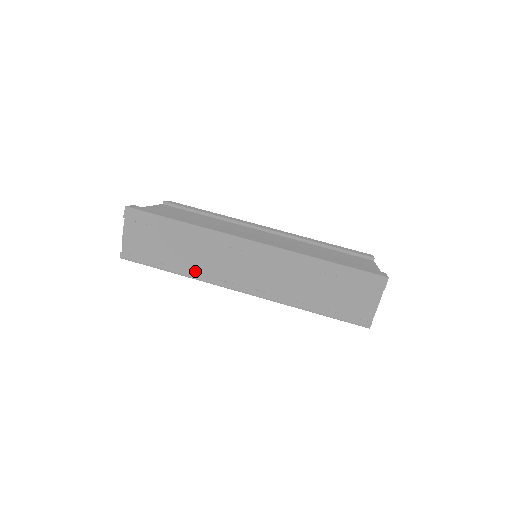
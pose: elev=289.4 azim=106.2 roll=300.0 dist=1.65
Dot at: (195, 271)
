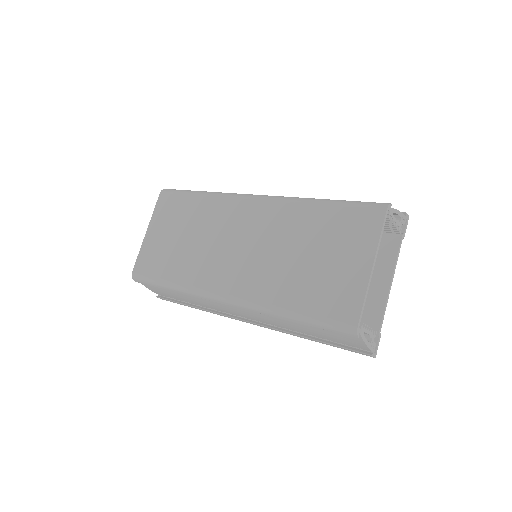
Dot at: occluded
